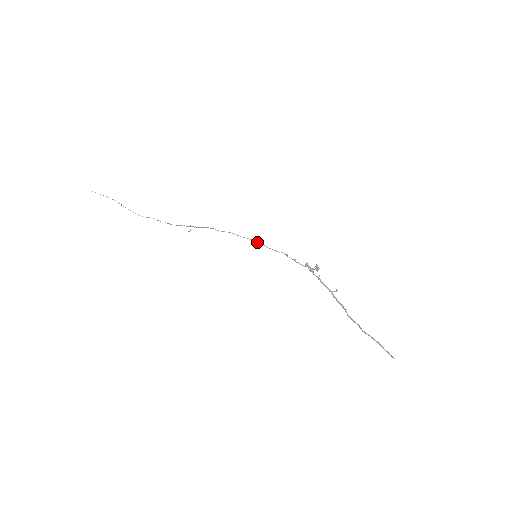
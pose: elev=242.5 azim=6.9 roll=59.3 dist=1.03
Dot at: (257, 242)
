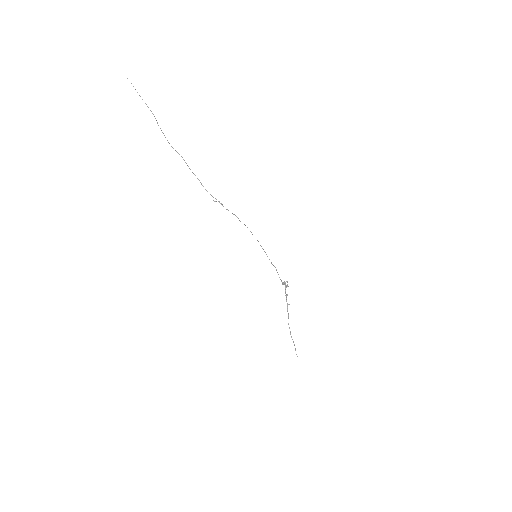
Dot at: occluded
